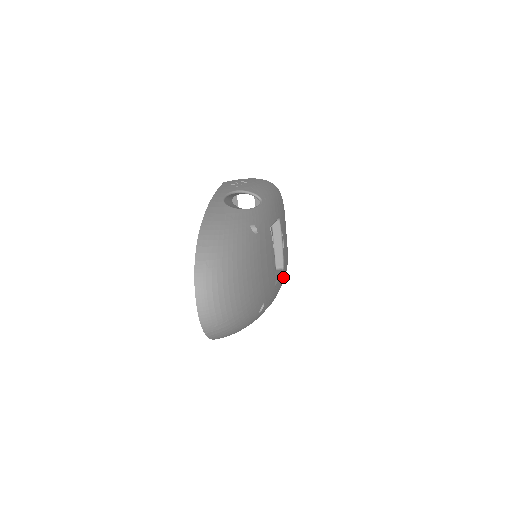
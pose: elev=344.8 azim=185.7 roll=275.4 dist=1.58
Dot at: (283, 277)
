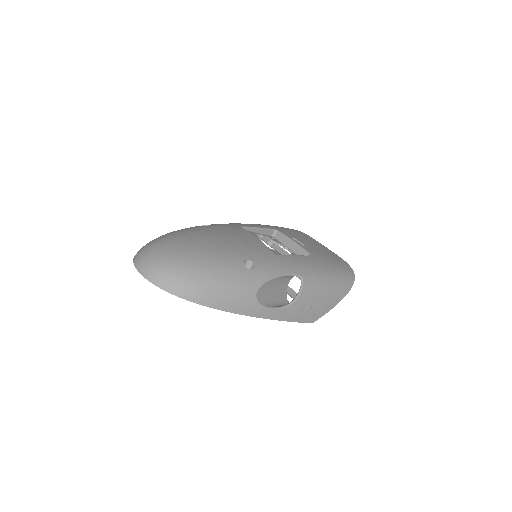
Dot at: (322, 263)
